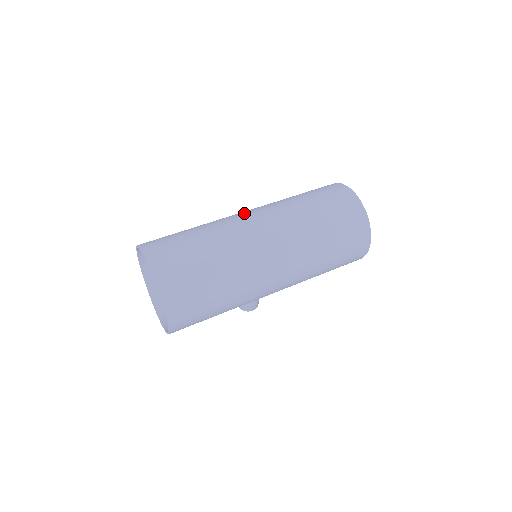
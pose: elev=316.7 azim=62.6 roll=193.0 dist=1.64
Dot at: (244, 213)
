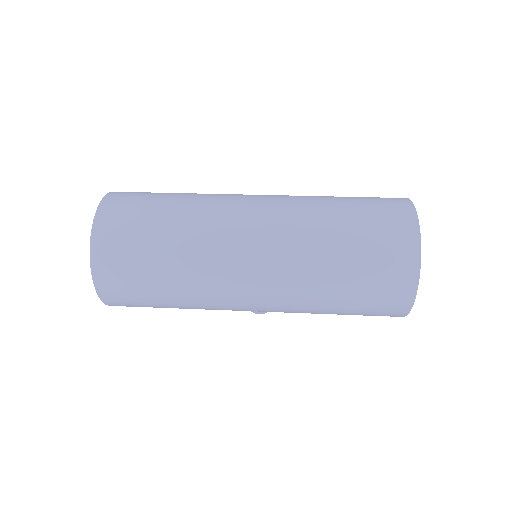
Dot at: (250, 197)
